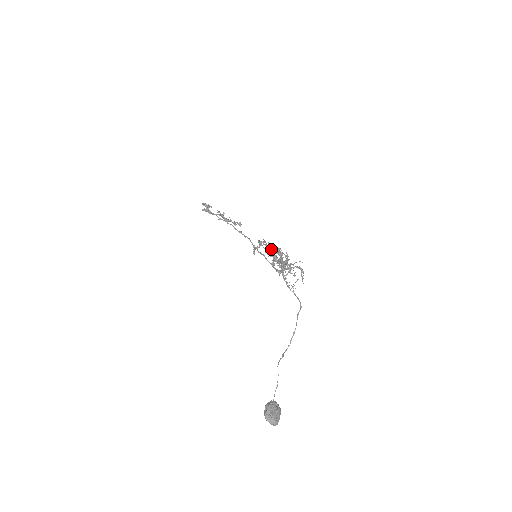
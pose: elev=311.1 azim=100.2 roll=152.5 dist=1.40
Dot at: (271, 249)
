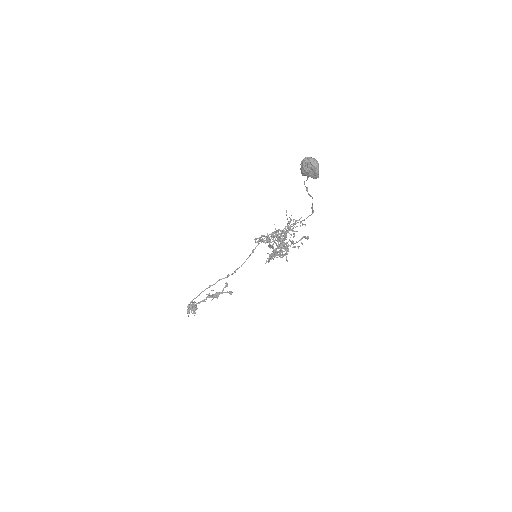
Dot at: occluded
